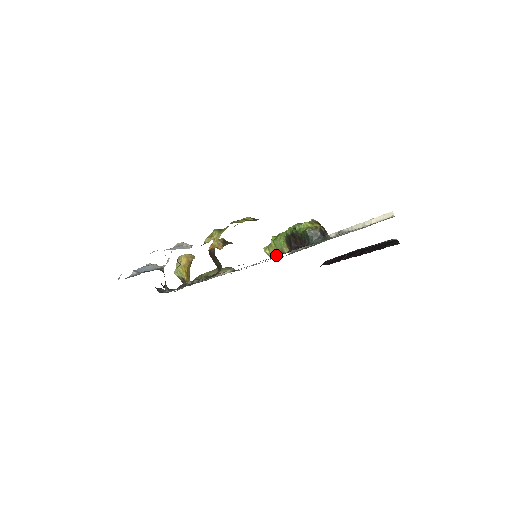
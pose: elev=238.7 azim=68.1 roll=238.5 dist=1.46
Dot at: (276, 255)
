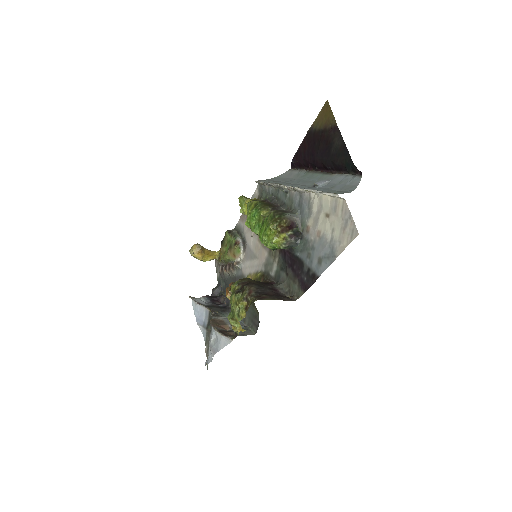
Dot at: occluded
